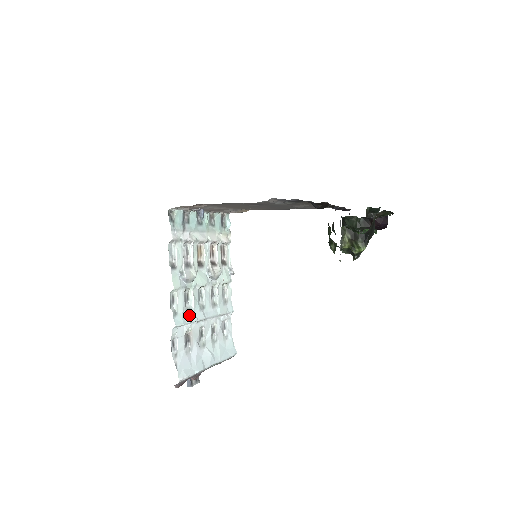
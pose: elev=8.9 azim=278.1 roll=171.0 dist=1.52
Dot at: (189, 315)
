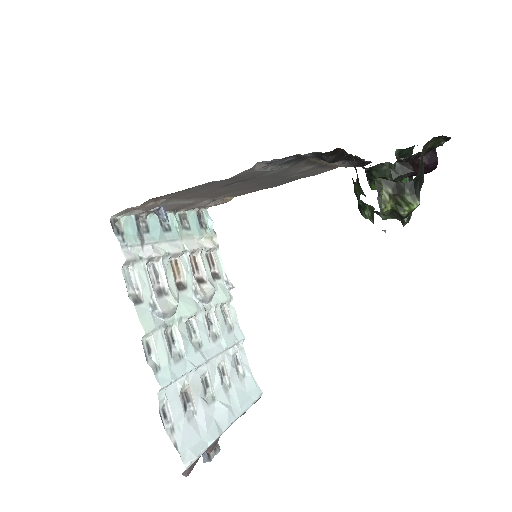
Dot at: (180, 364)
